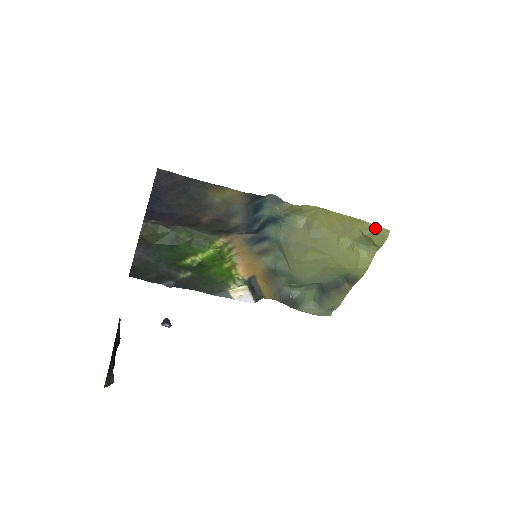
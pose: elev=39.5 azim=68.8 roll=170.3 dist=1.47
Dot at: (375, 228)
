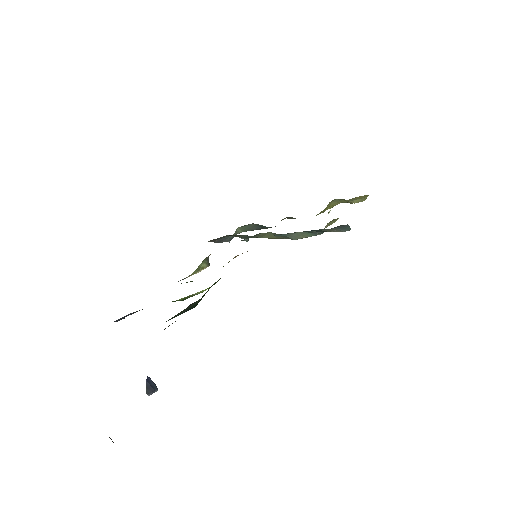
Dot at: occluded
